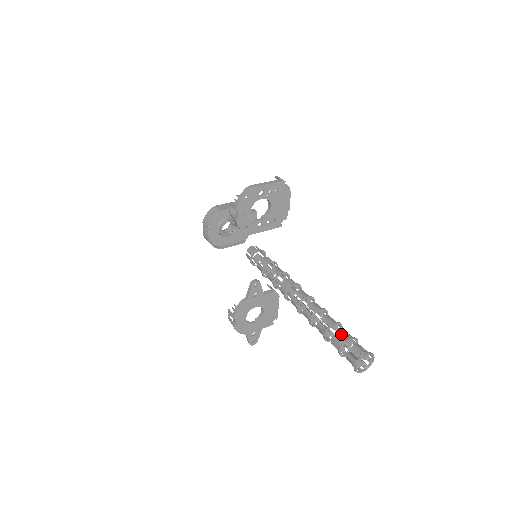
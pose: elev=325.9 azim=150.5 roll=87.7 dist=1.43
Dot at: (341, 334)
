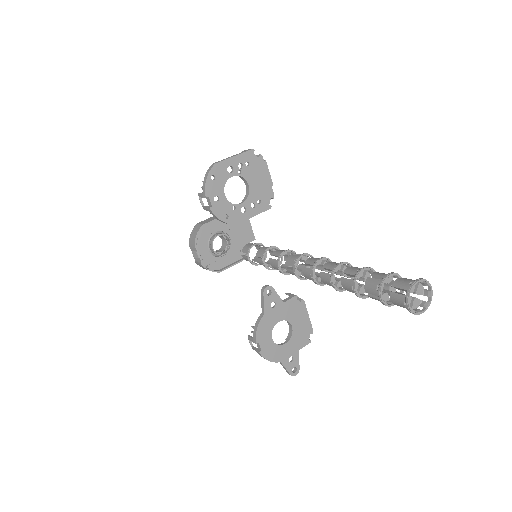
Dot at: (375, 277)
